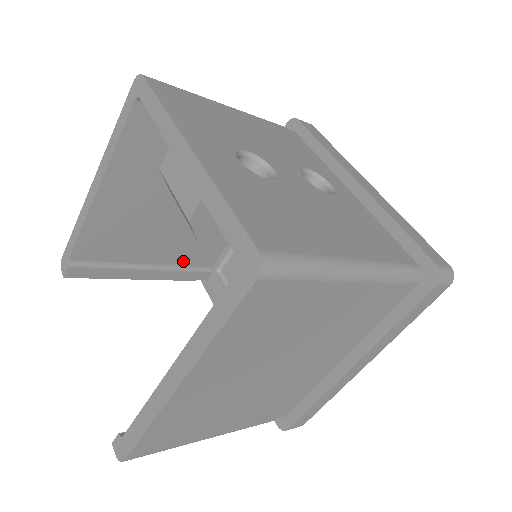
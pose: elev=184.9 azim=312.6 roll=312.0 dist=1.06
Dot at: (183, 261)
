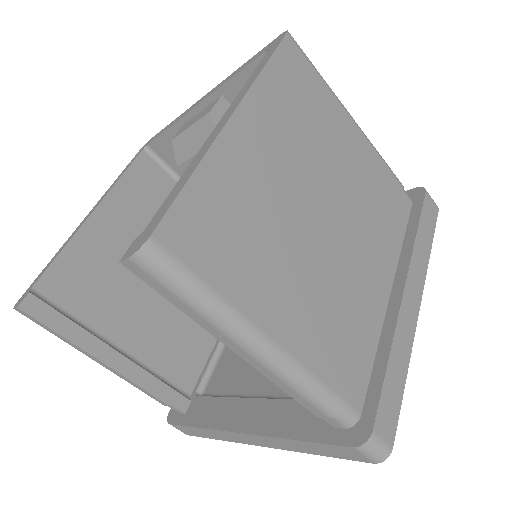
Dot at: (157, 364)
